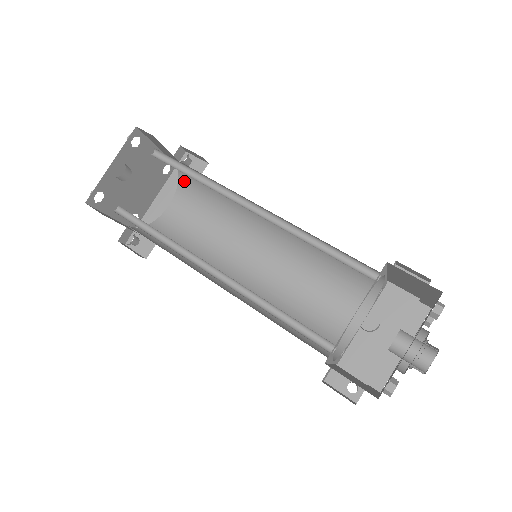
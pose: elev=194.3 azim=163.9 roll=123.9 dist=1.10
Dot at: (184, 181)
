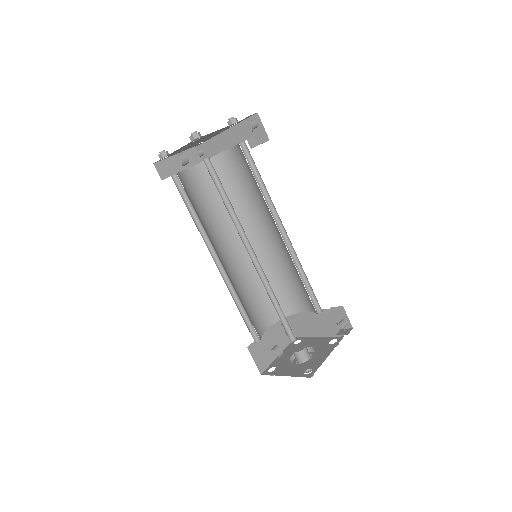
Dot at: (242, 150)
